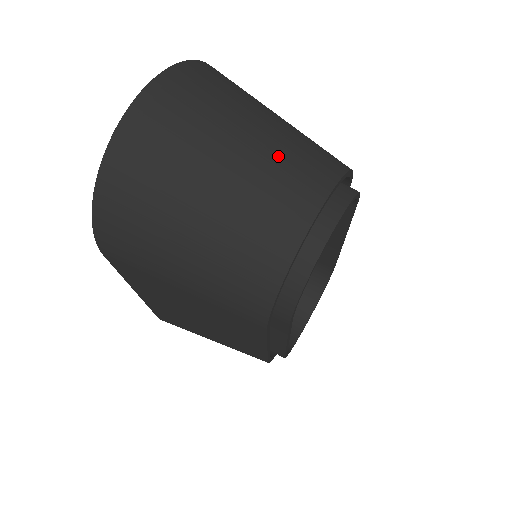
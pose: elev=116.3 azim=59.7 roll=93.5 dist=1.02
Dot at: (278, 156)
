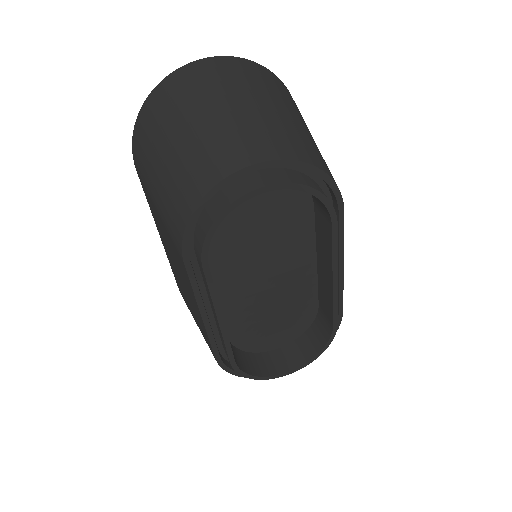
Dot at: (258, 123)
